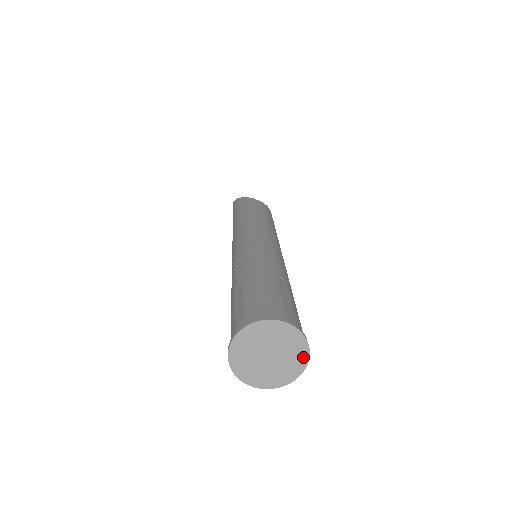
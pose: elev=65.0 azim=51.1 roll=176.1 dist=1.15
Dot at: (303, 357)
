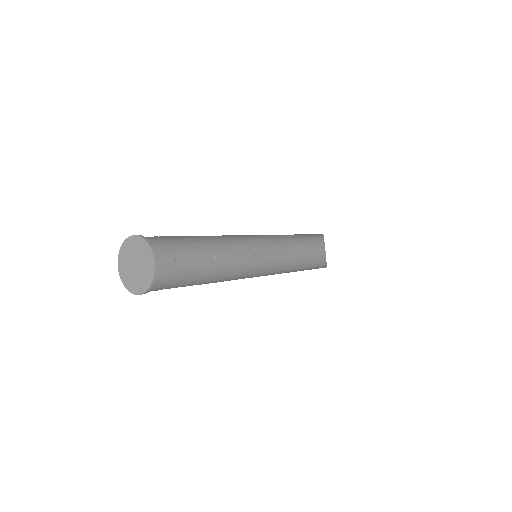
Dot at: (147, 285)
